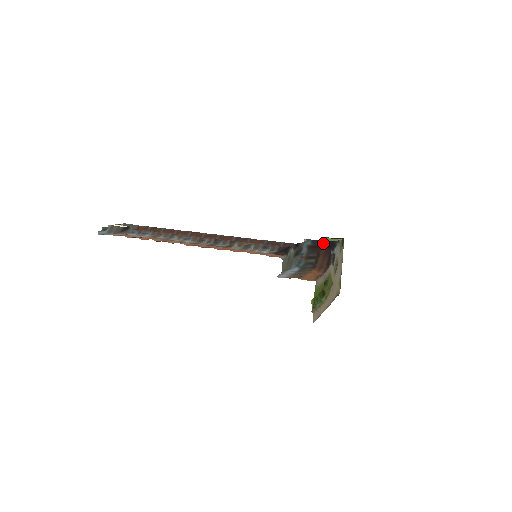
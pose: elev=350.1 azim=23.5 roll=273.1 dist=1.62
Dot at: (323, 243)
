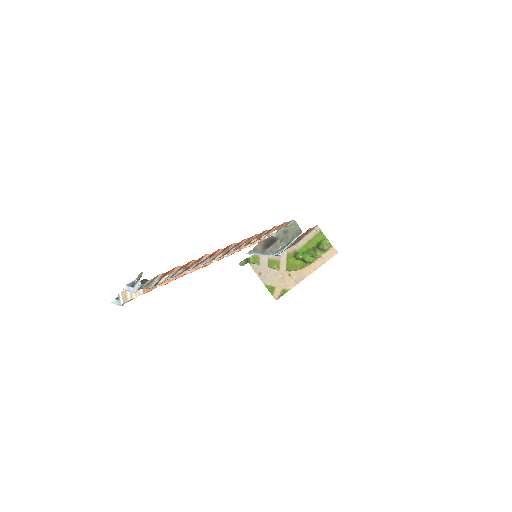
Dot at: occluded
